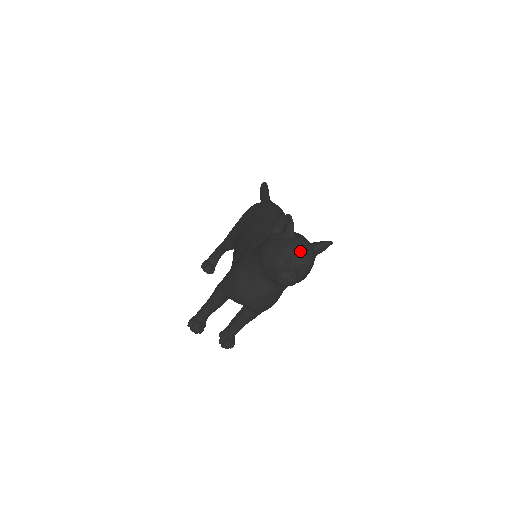
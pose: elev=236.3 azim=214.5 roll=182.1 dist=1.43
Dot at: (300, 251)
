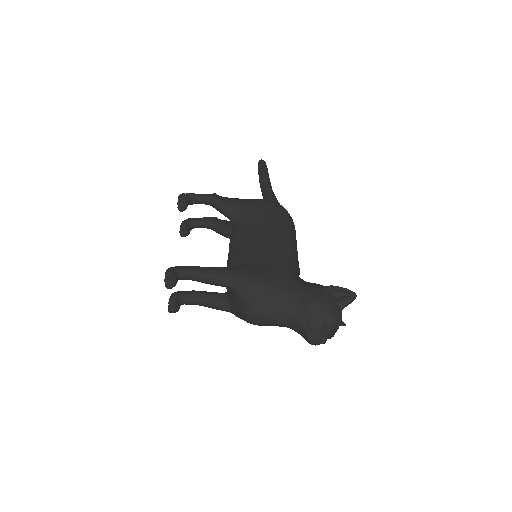
Dot at: occluded
